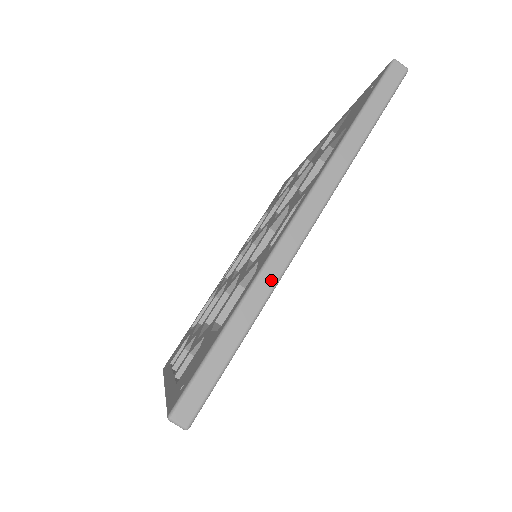
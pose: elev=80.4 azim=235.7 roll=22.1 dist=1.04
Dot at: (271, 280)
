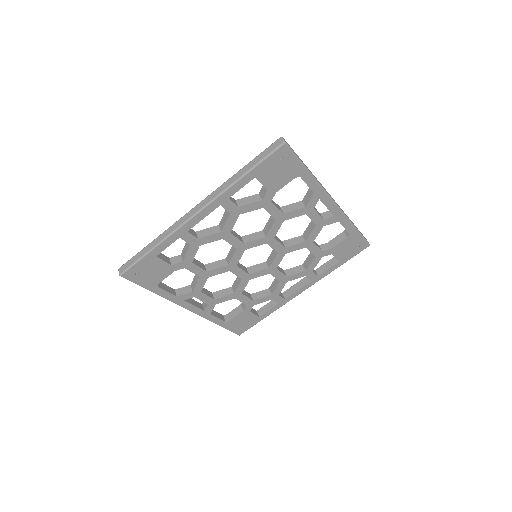
Dot at: (320, 184)
